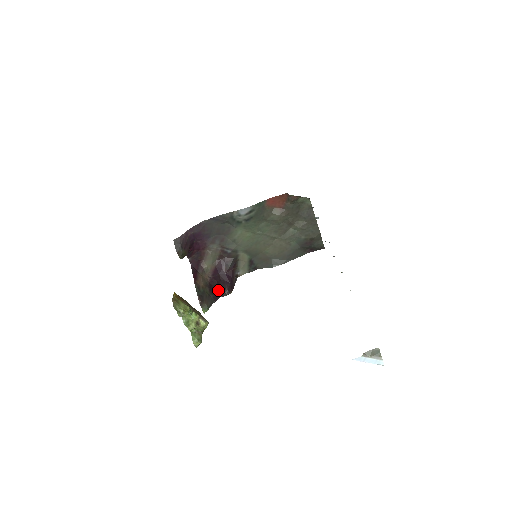
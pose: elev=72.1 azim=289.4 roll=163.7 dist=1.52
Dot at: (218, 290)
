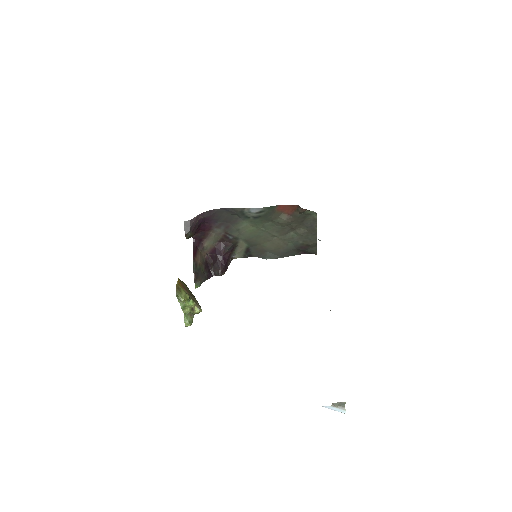
Dot at: (212, 269)
